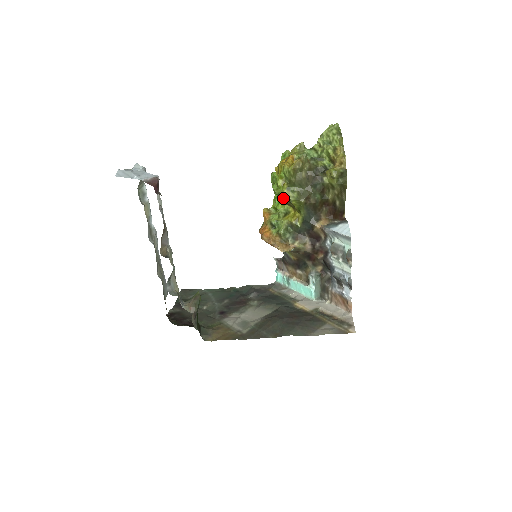
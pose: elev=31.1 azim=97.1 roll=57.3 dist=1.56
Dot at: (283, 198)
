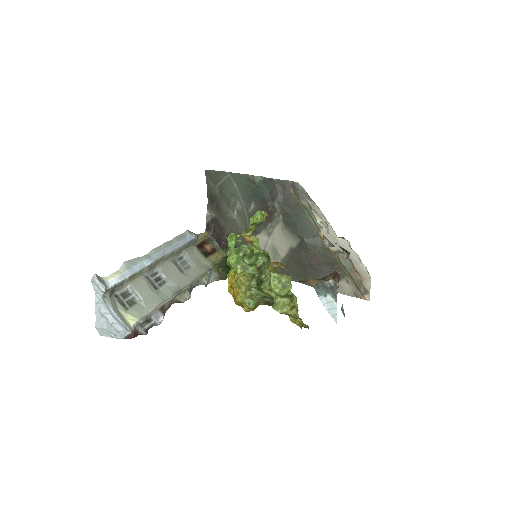
Dot at: occluded
